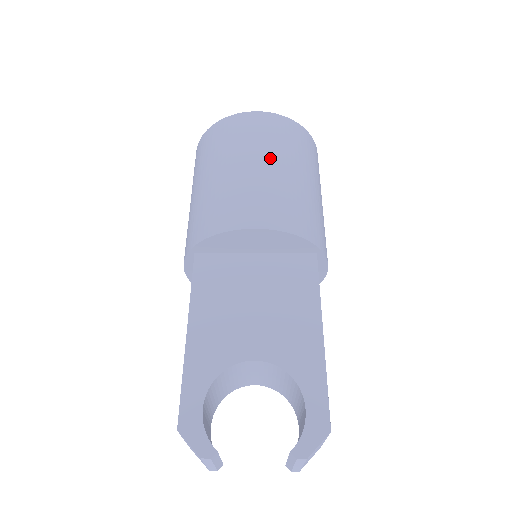
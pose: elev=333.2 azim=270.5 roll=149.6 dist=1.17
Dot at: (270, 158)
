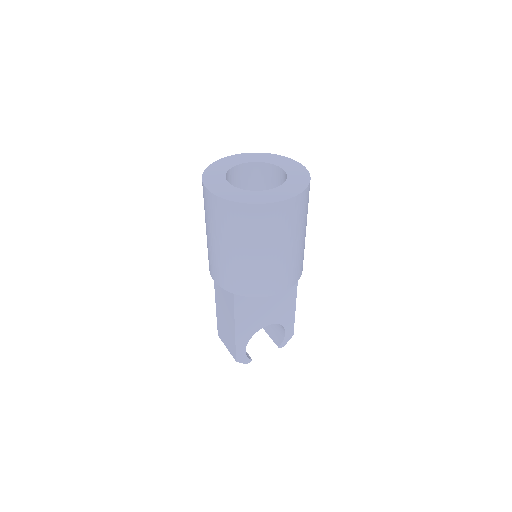
Dot at: (292, 241)
